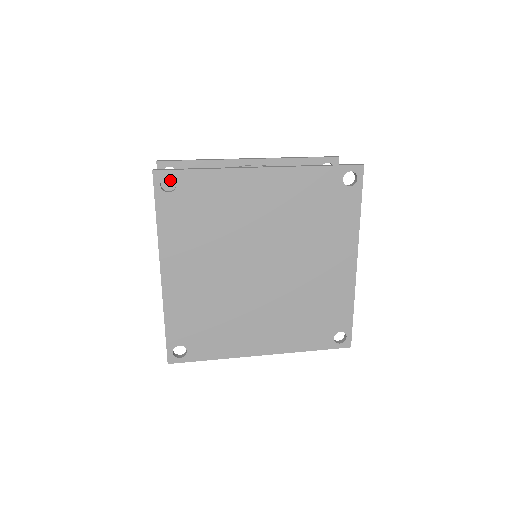
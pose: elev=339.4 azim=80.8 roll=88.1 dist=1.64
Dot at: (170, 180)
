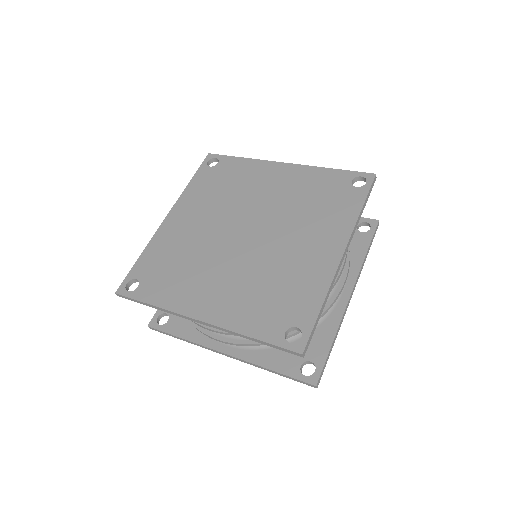
Dot at: occluded
